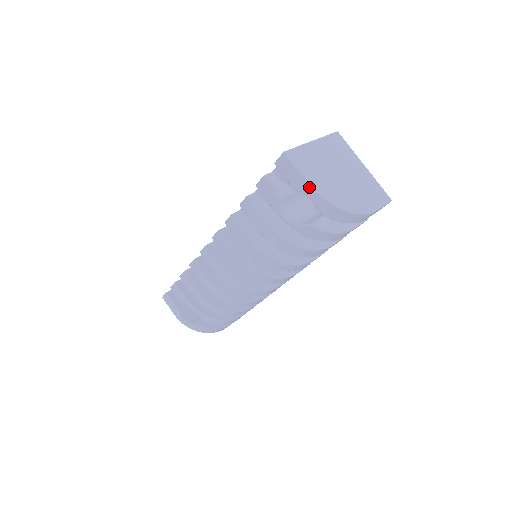
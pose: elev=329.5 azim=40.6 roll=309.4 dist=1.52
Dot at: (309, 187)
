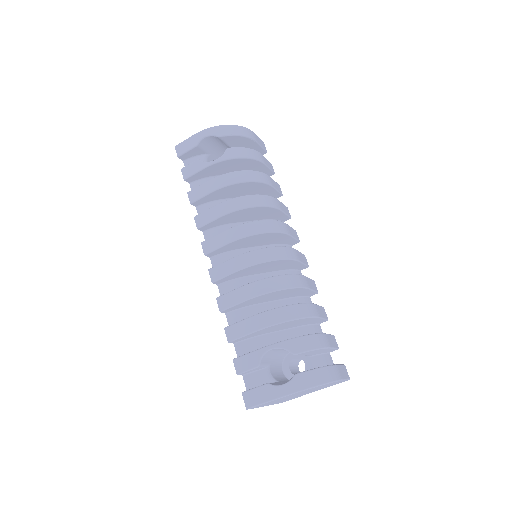
Dot at: (200, 133)
